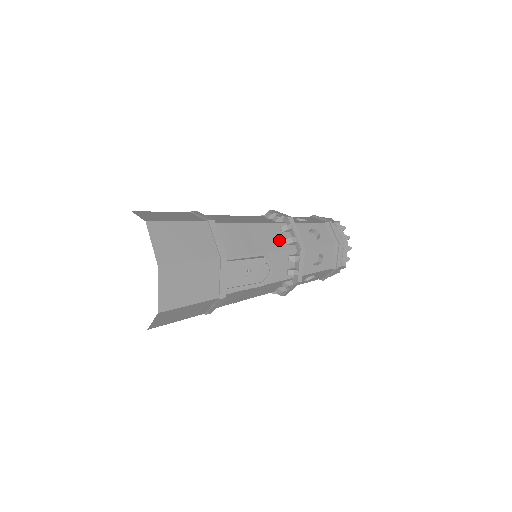
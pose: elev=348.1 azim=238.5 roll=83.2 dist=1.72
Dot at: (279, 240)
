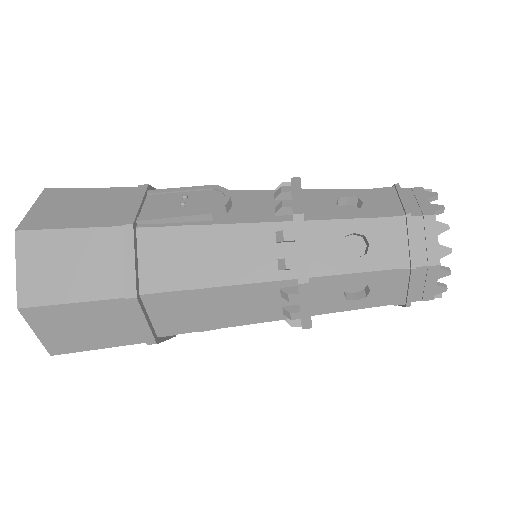
Dot at: occluded
